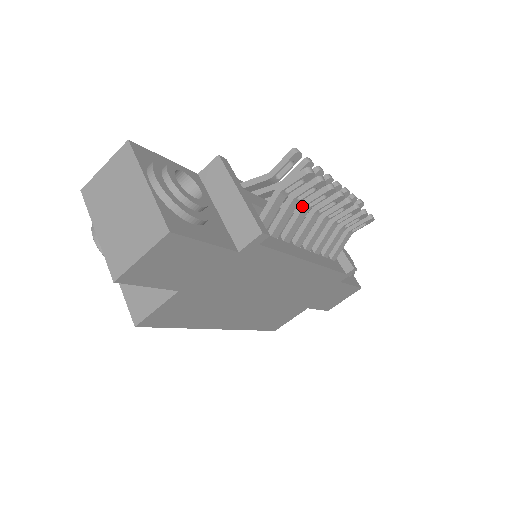
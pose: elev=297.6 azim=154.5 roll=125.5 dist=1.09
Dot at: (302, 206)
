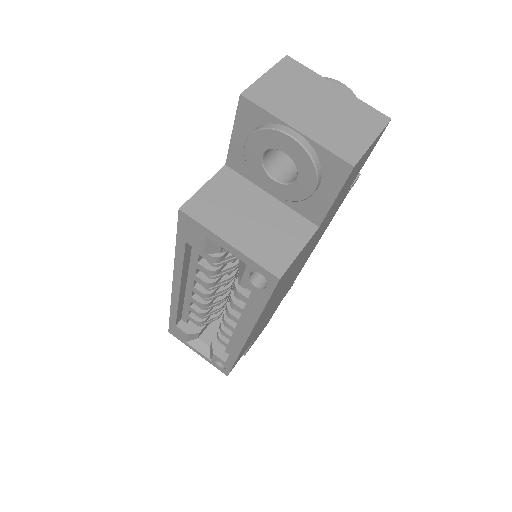
Dot at: occluded
